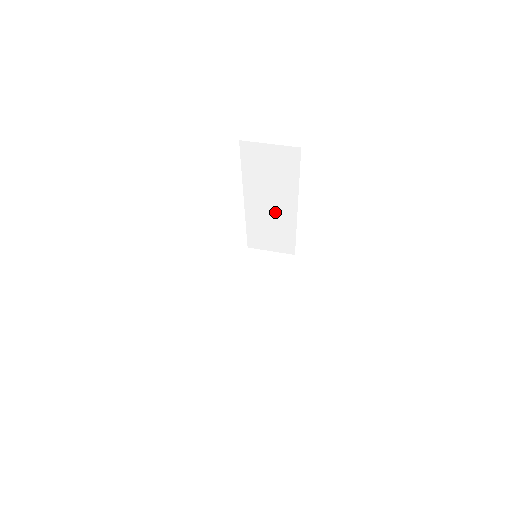
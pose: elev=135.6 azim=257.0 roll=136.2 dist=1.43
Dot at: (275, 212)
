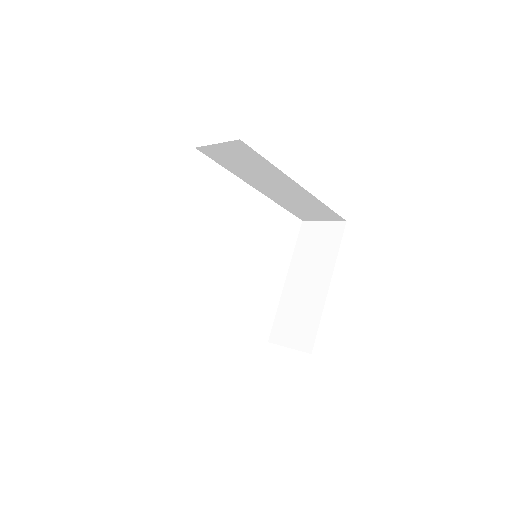
Dot at: (287, 192)
